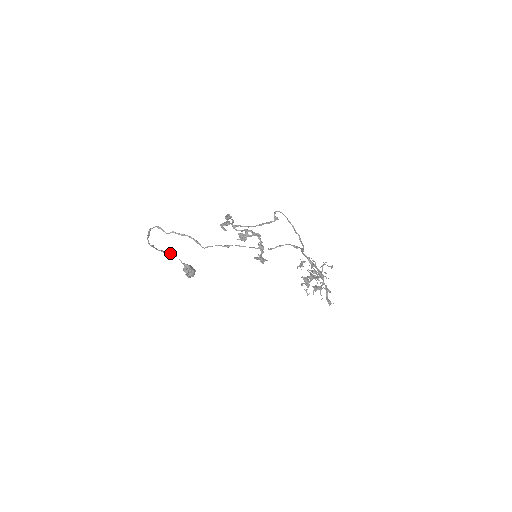
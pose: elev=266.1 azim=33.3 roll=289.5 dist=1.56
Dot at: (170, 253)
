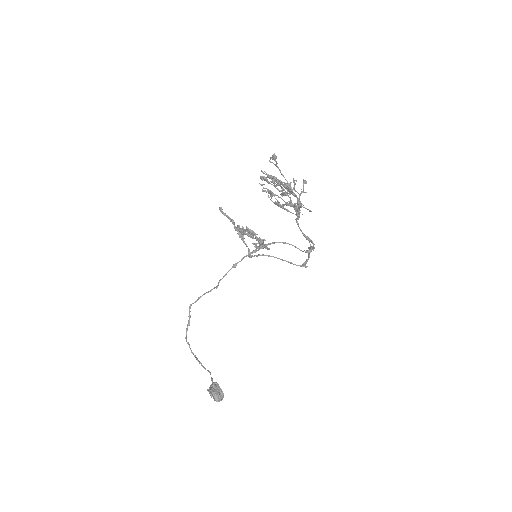
Dot at: occluded
